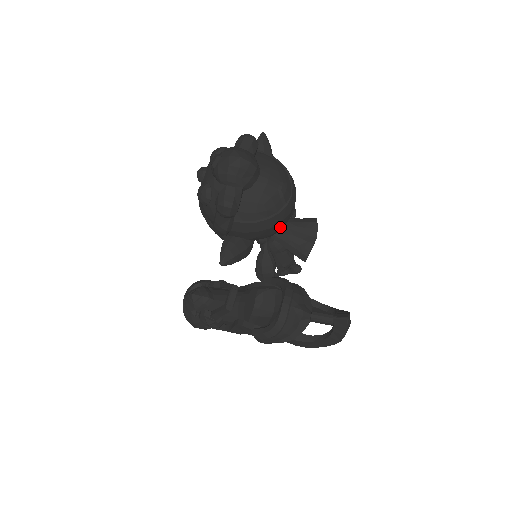
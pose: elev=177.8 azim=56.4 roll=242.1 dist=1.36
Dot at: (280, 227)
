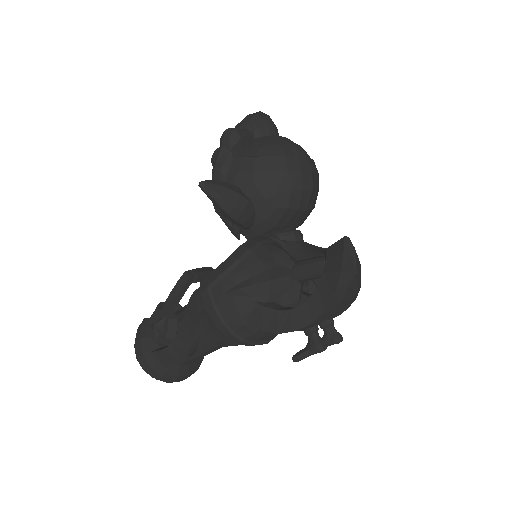
Dot at: (287, 186)
